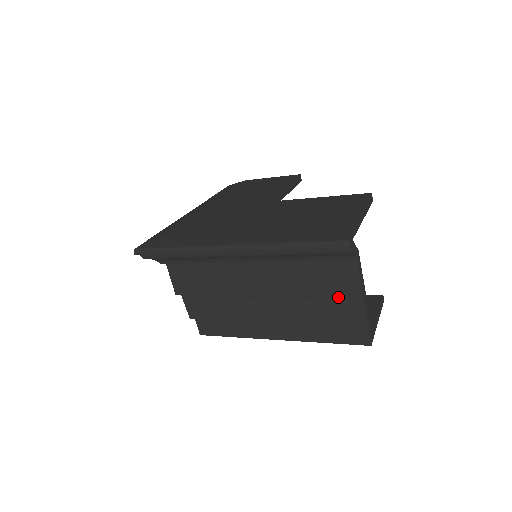
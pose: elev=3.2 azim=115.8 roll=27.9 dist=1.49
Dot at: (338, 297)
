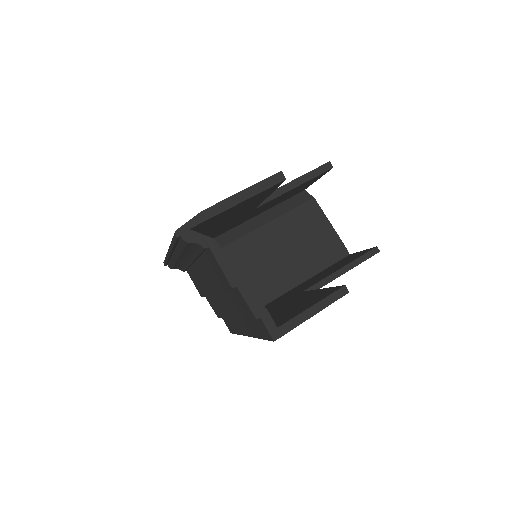
Dot at: (226, 288)
